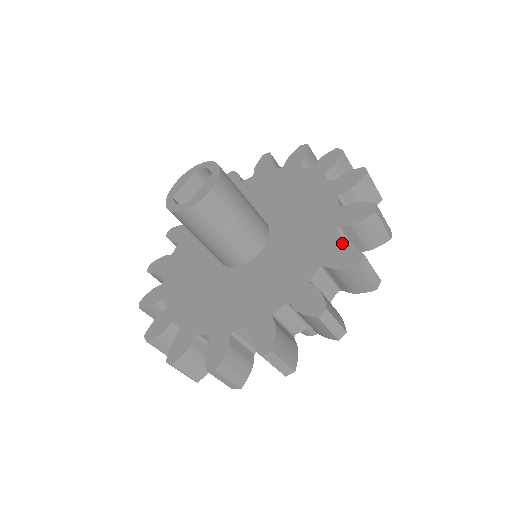
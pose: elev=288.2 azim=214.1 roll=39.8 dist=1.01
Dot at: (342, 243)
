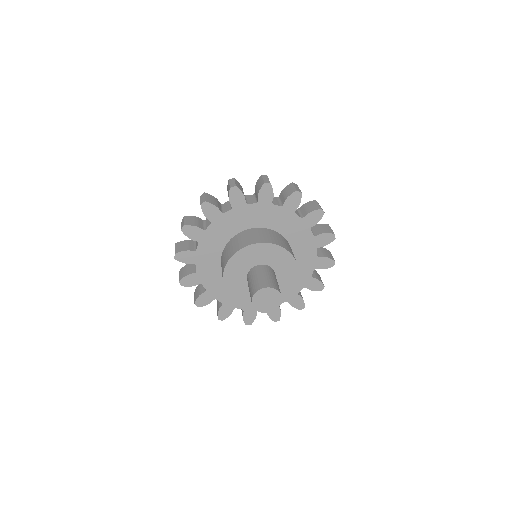
Dot at: (276, 200)
